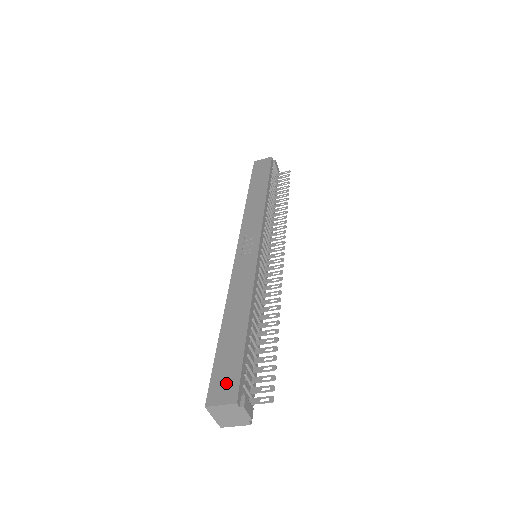
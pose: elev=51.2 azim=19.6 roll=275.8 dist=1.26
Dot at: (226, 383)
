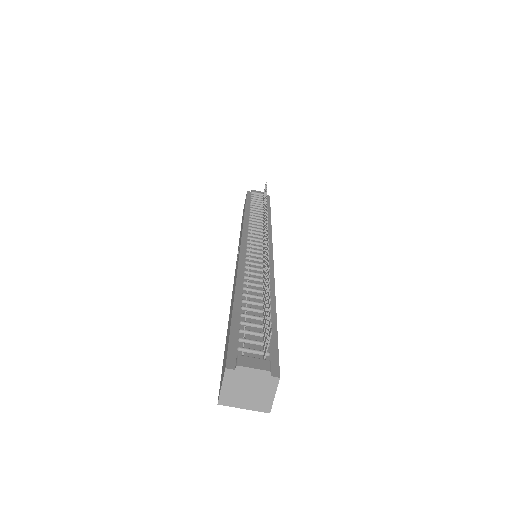
Dot at: (224, 364)
